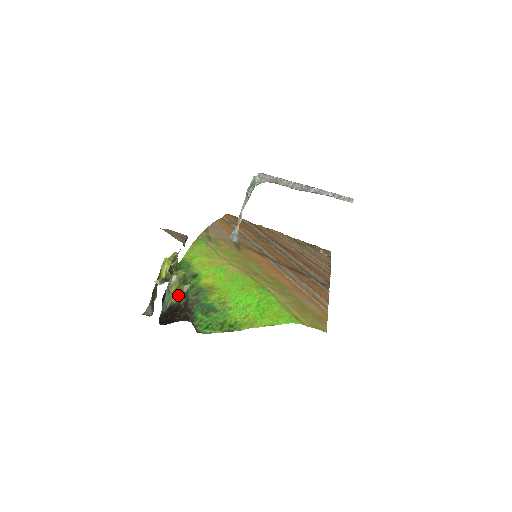
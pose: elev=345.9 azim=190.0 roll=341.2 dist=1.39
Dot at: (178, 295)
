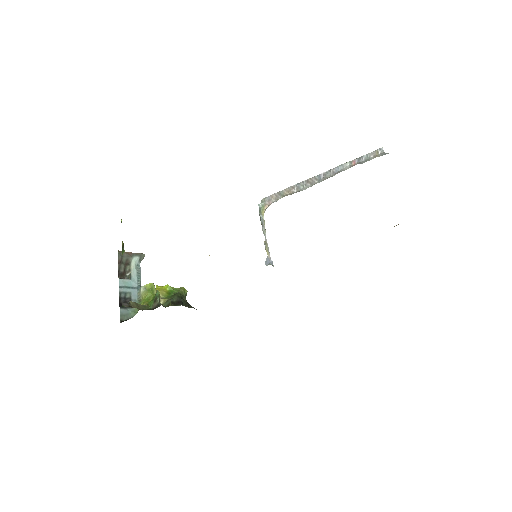
Dot at: (149, 302)
